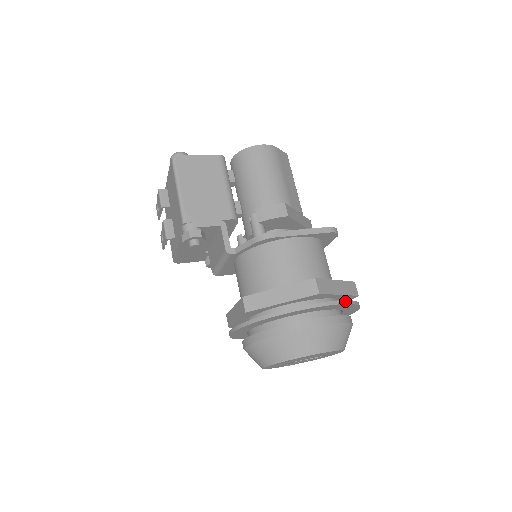
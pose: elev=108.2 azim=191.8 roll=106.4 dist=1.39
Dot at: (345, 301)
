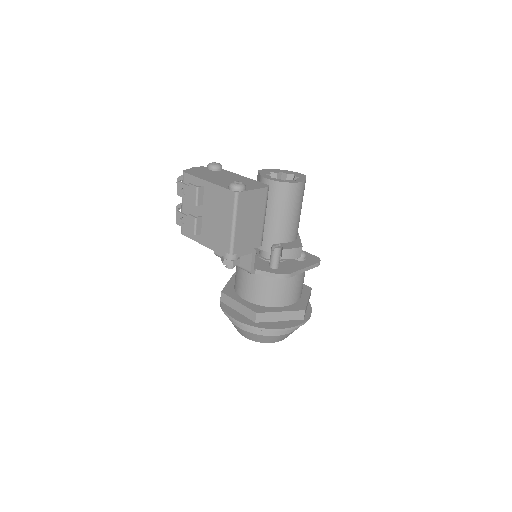
Dot at: occluded
